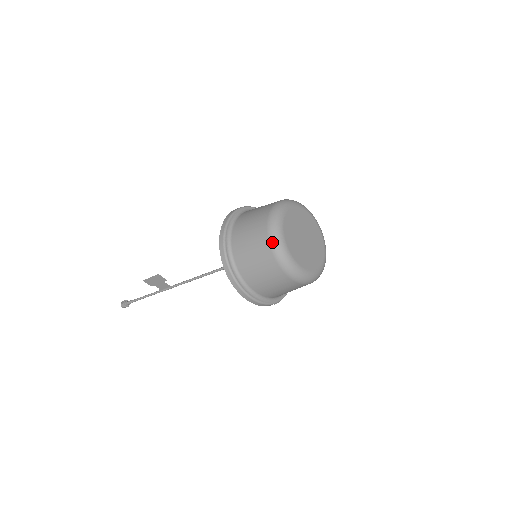
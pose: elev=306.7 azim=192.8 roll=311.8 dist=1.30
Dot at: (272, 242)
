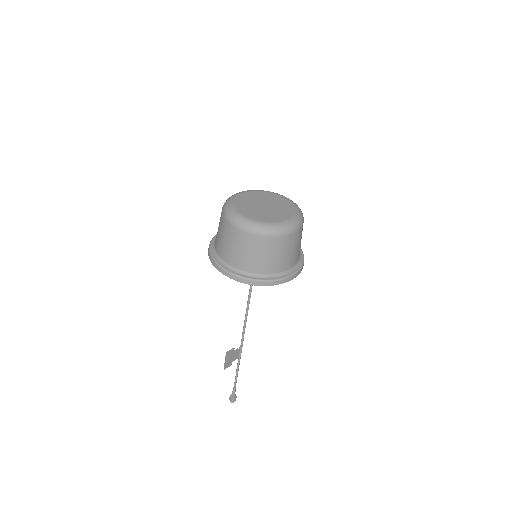
Dot at: (258, 233)
